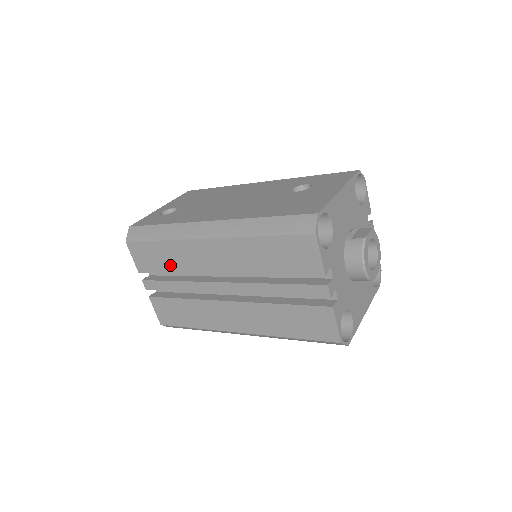
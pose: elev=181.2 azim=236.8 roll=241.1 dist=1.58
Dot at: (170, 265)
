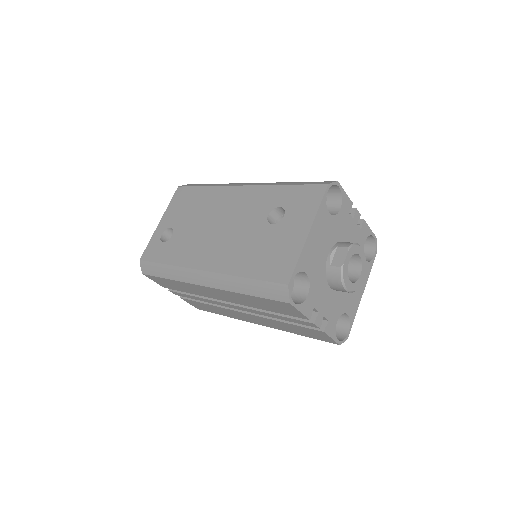
Dot at: (185, 290)
